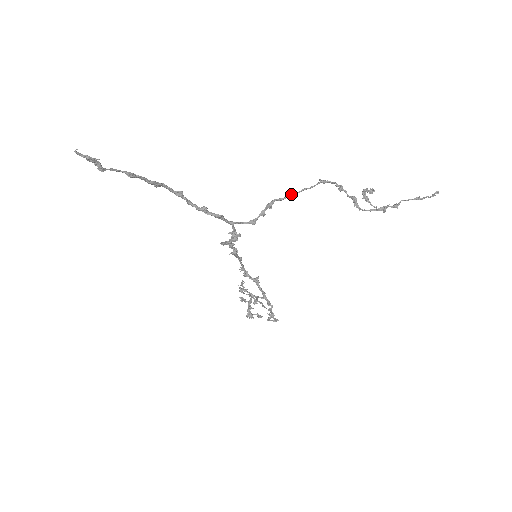
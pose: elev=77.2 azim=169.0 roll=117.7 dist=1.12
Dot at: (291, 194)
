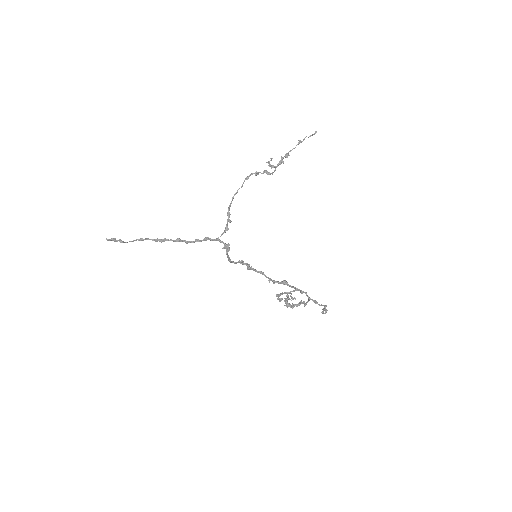
Dot at: (233, 197)
